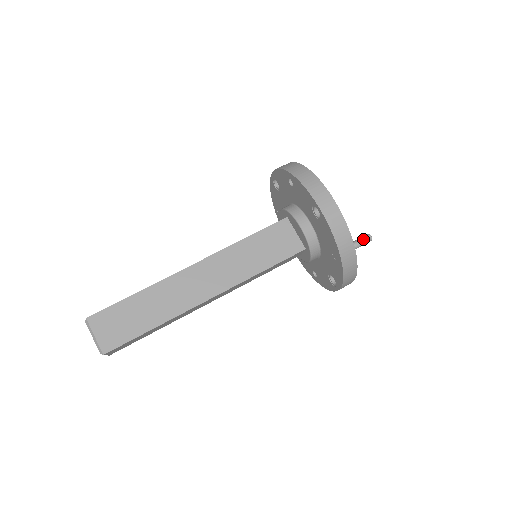
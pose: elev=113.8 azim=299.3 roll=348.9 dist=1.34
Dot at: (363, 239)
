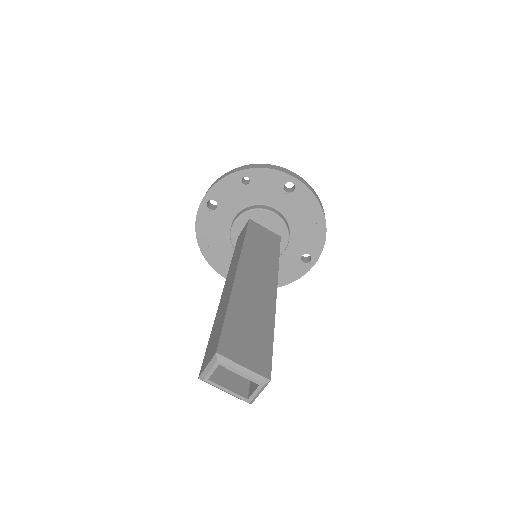
Dot at: occluded
